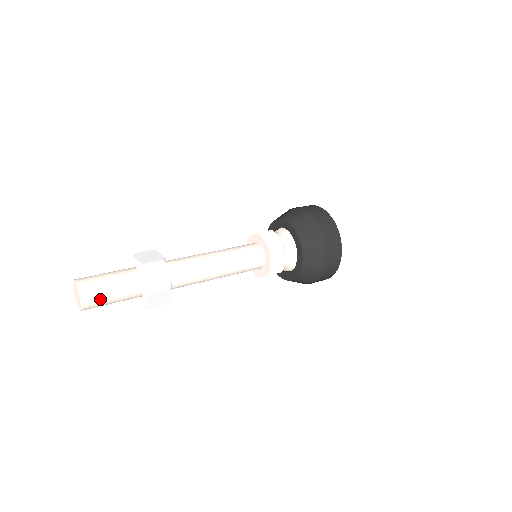
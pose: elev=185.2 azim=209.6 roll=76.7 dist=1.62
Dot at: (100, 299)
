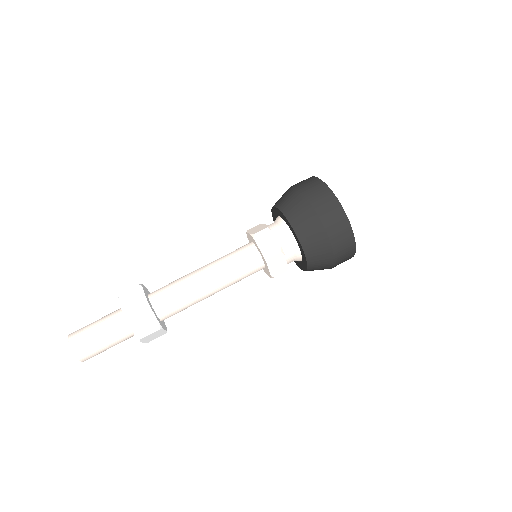
Dot at: (96, 352)
